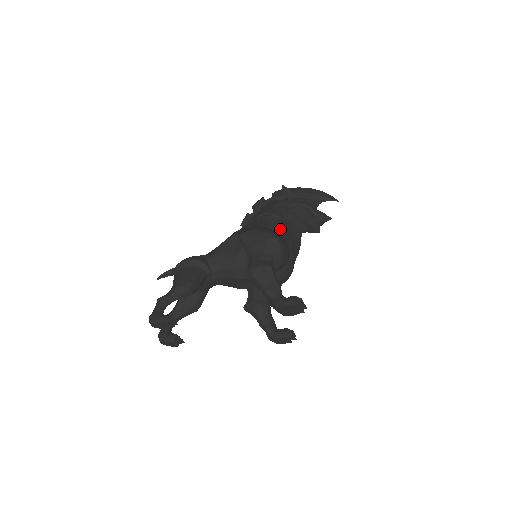
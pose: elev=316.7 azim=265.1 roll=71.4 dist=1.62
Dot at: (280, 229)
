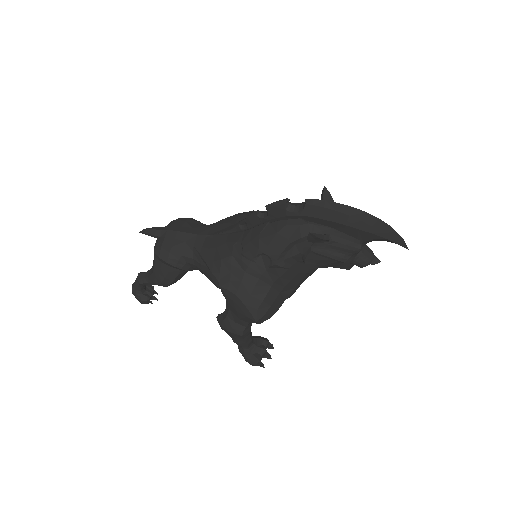
Dot at: (280, 282)
